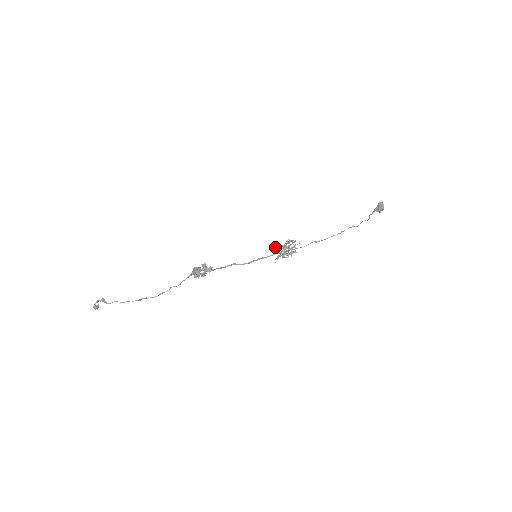
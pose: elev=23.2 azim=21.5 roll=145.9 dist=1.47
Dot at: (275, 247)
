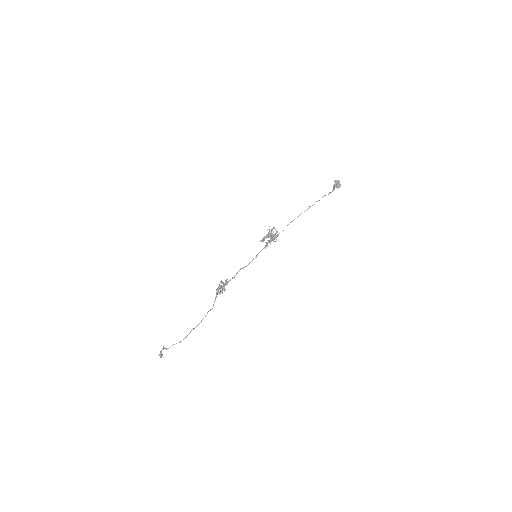
Dot at: (263, 239)
